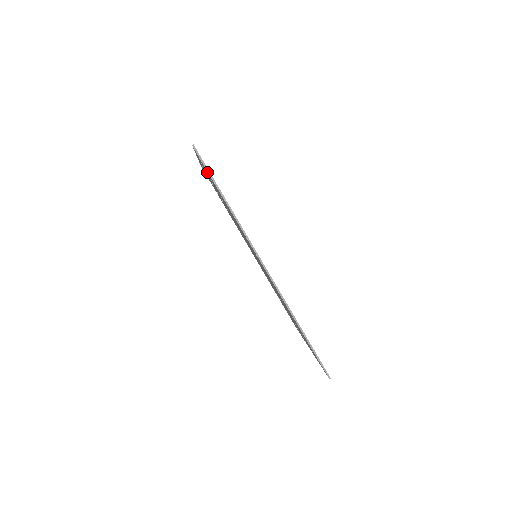
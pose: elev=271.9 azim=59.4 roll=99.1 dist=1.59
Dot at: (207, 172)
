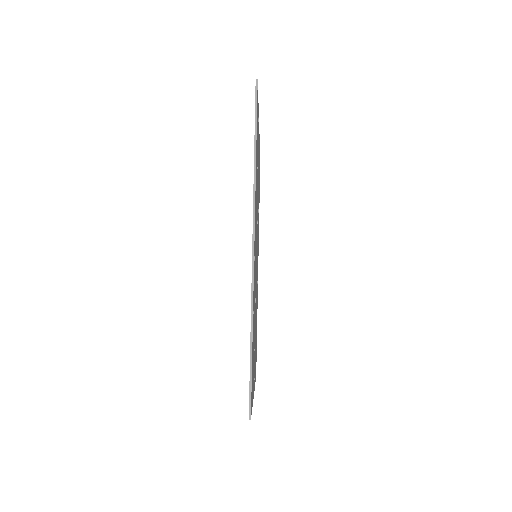
Dot at: occluded
